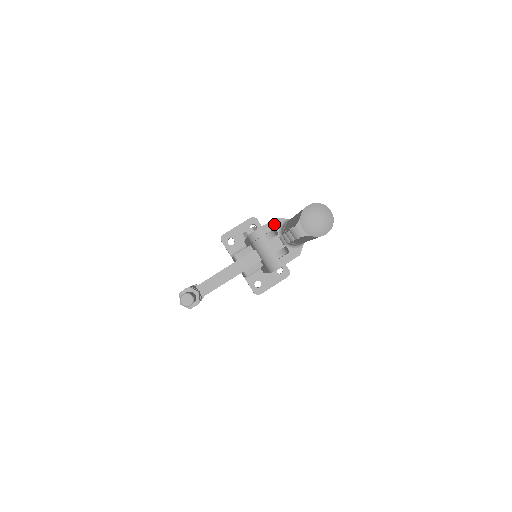
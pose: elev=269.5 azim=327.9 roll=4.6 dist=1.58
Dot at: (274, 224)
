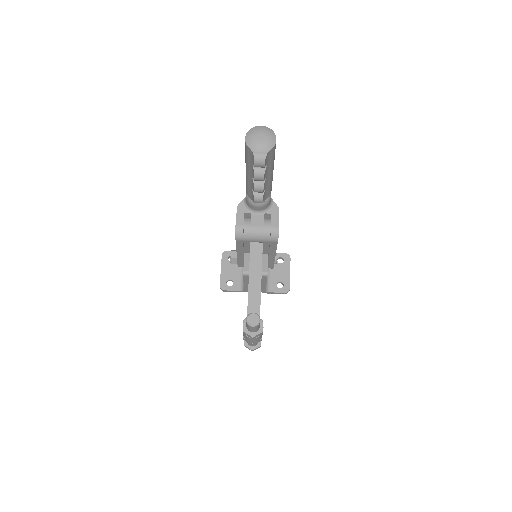
Dot at: (241, 211)
